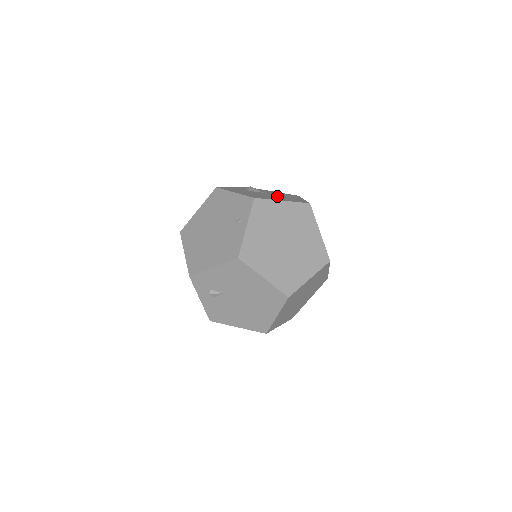
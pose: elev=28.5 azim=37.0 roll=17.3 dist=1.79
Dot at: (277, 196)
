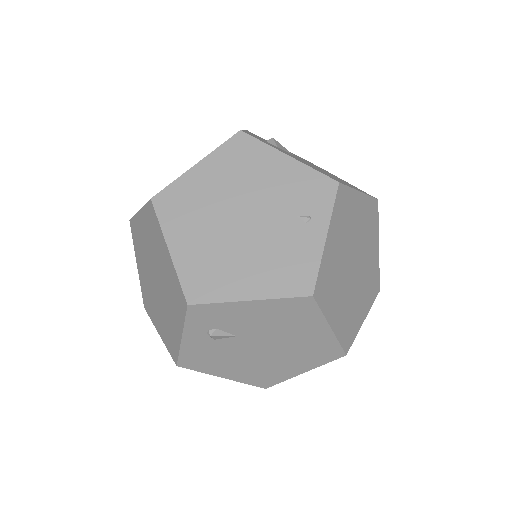
Dot at: (326, 172)
